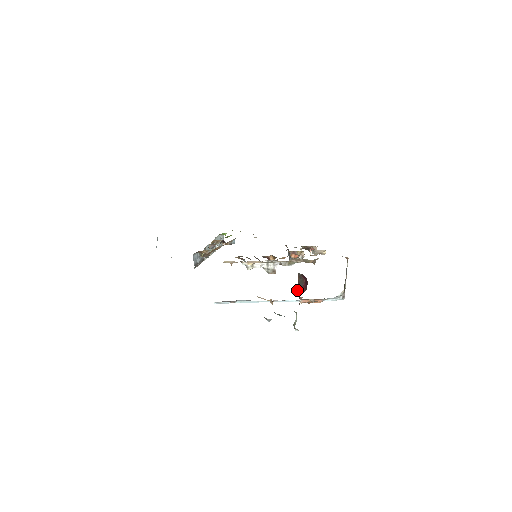
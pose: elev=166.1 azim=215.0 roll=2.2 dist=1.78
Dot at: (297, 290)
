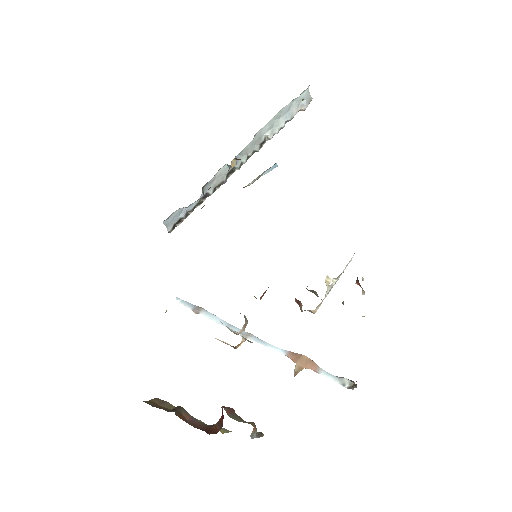
Dot at: (222, 408)
